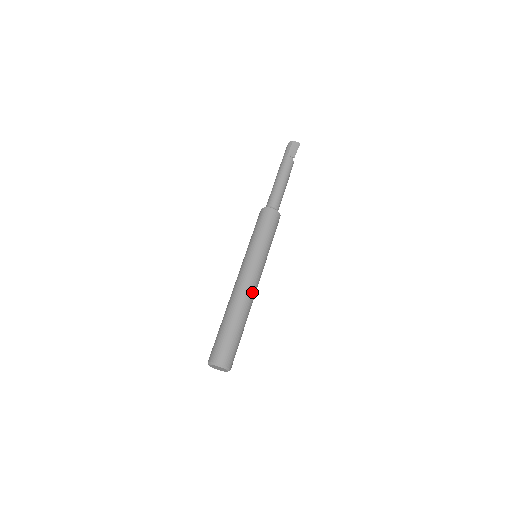
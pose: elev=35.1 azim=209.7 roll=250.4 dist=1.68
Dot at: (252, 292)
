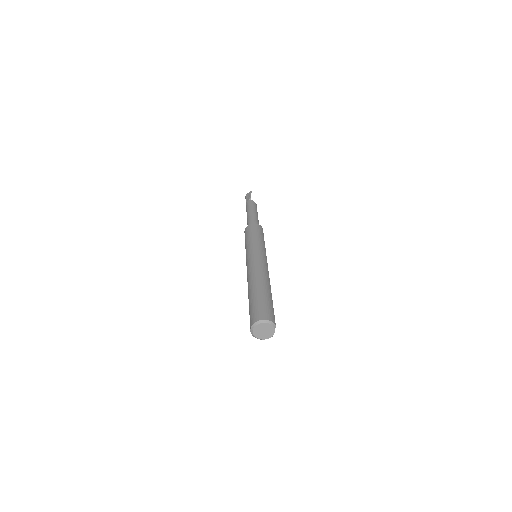
Dot at: (259, 269)
